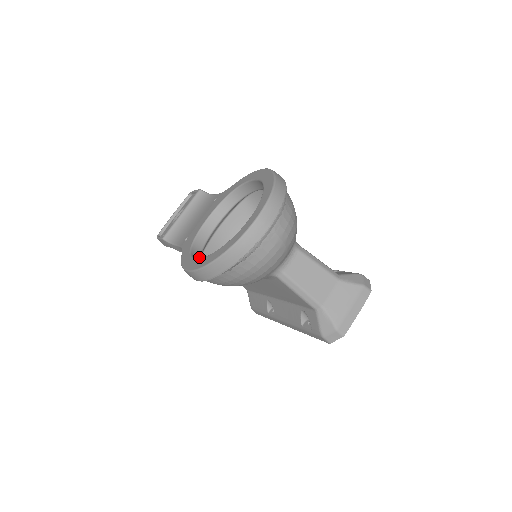
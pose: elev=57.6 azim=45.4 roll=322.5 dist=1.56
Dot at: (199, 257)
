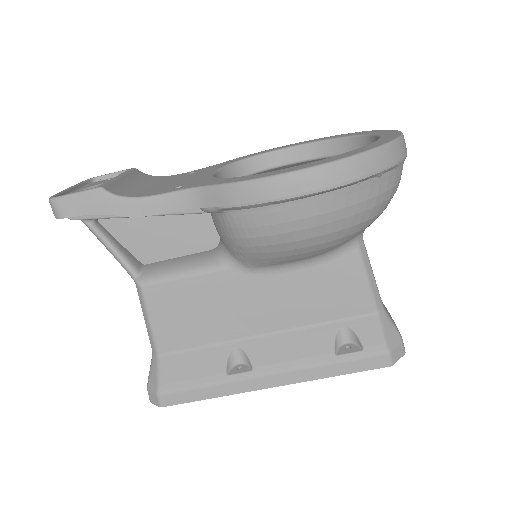
Dot at: occluded
